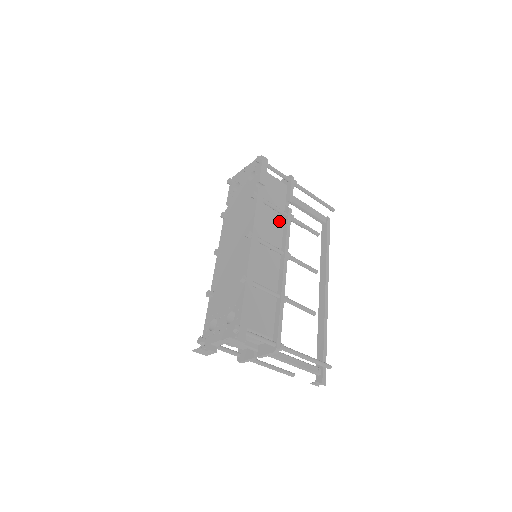
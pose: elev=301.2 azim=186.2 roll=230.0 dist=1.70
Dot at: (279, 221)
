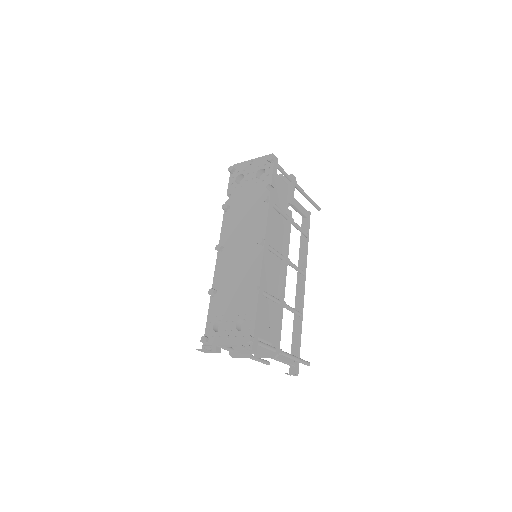
Dot at: (281, 224)
